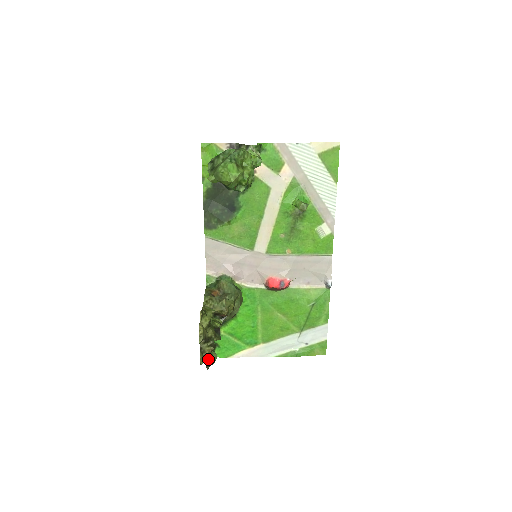
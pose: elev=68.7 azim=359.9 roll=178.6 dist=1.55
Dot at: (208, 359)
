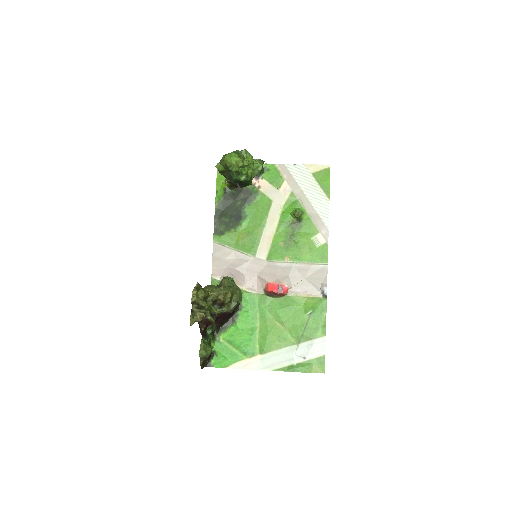
Dot at: (202, 348)
